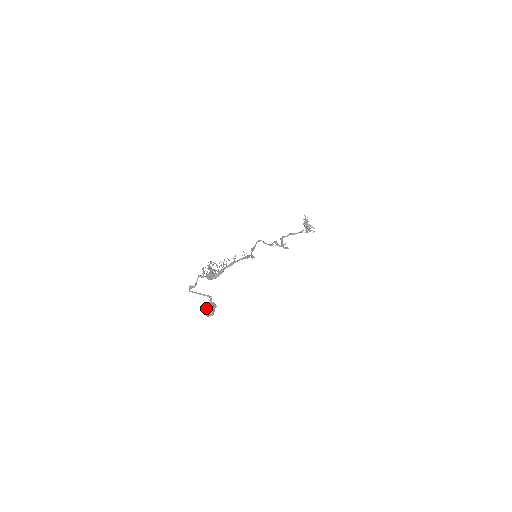
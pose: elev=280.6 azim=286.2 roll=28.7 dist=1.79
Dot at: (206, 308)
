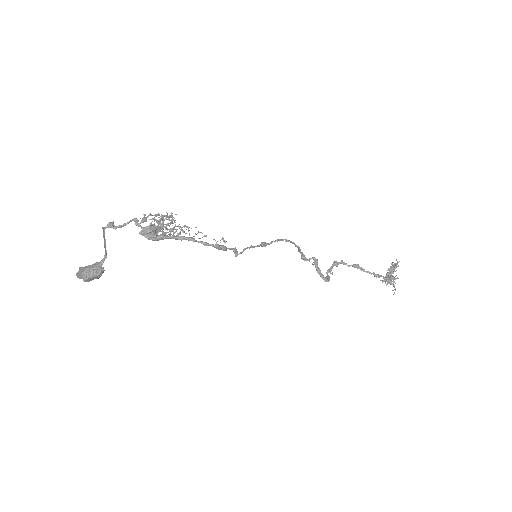
Dot at: occluded
